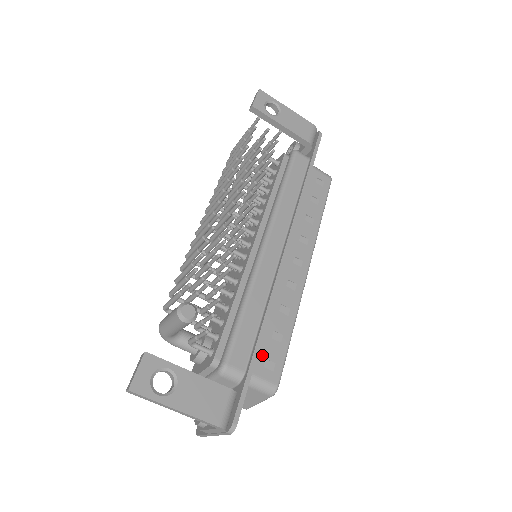
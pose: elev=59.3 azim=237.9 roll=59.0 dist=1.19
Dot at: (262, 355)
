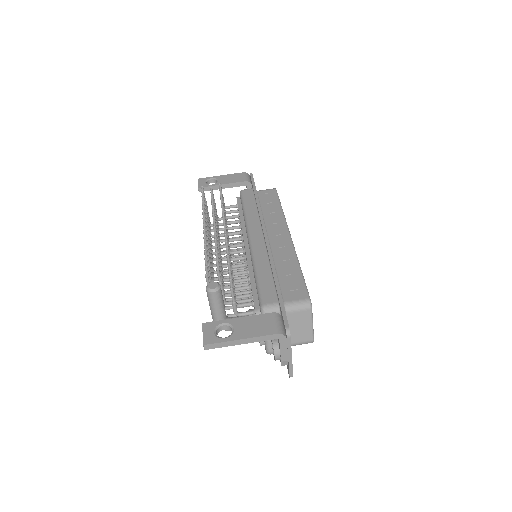
Dot at: (286, 290)
